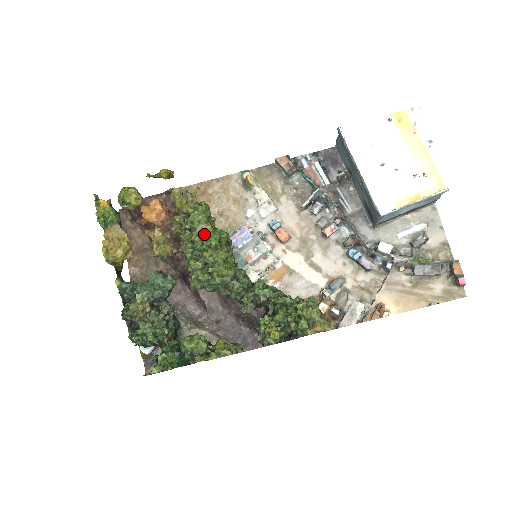
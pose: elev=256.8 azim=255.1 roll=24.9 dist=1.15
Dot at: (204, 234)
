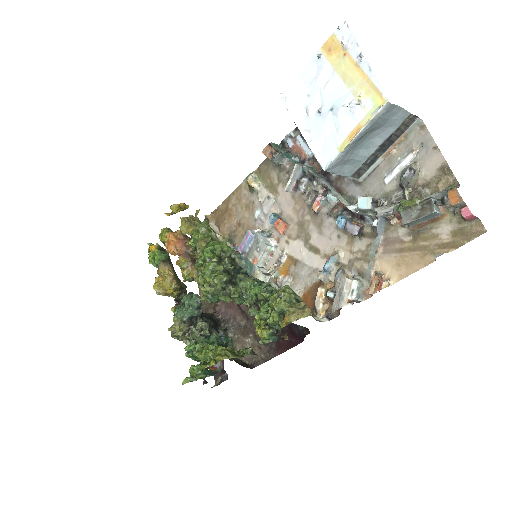
Dot at: (202, 251)
